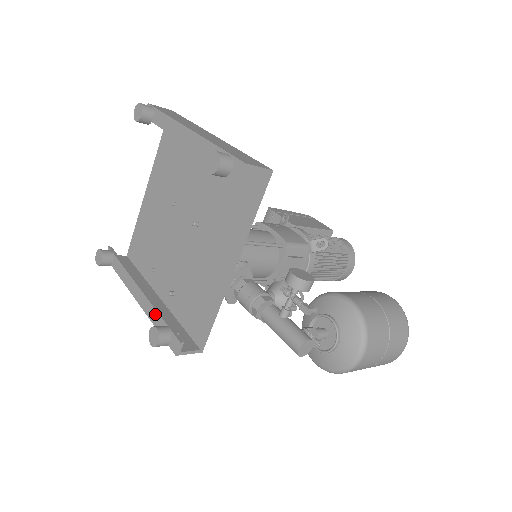
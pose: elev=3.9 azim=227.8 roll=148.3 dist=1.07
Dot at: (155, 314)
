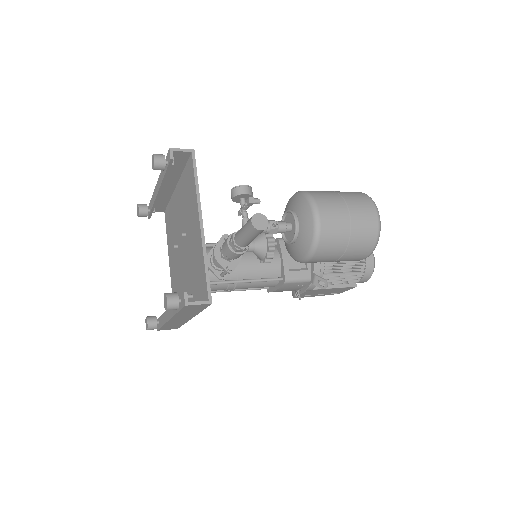
Dot at: occluded
